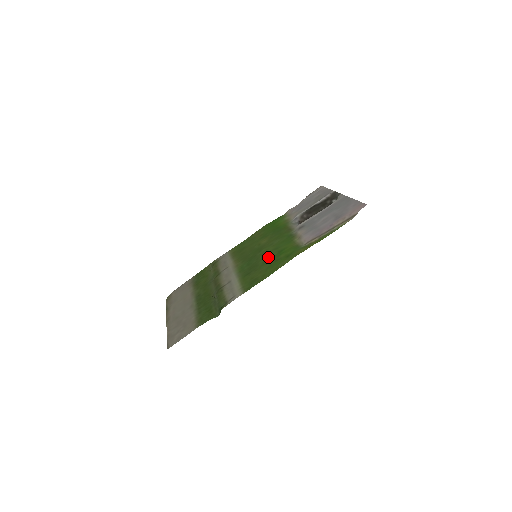
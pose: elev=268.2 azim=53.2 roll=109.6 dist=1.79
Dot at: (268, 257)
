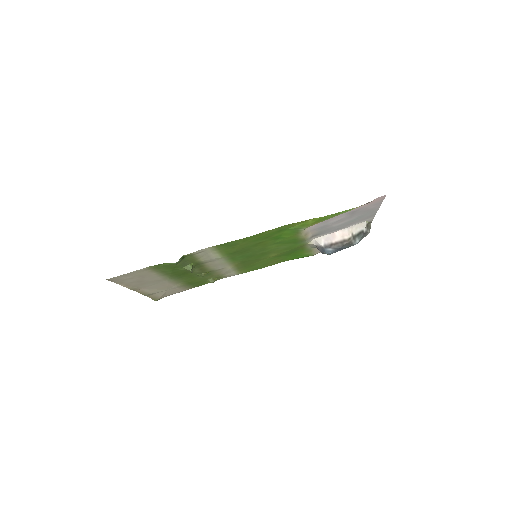
Dot at: (263, 244)
